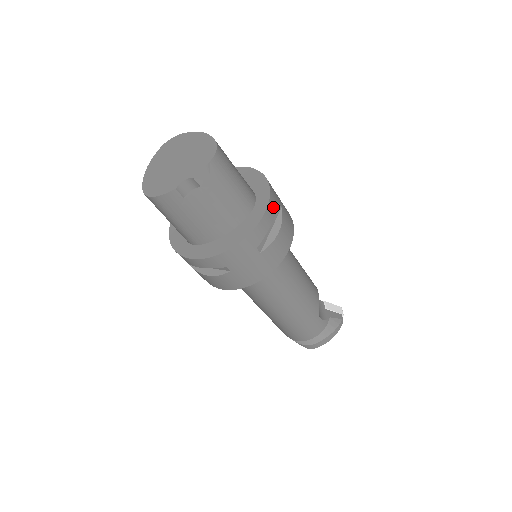
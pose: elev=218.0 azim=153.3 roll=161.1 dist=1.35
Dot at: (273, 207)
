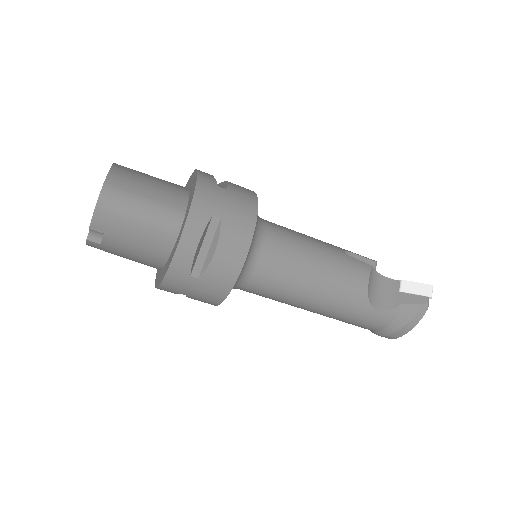
Dot at: (196, 227)
